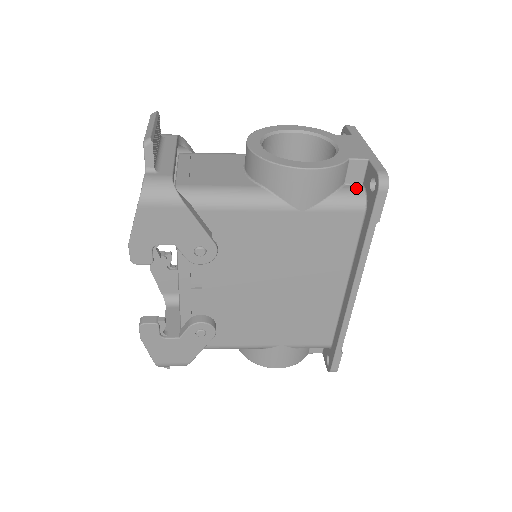
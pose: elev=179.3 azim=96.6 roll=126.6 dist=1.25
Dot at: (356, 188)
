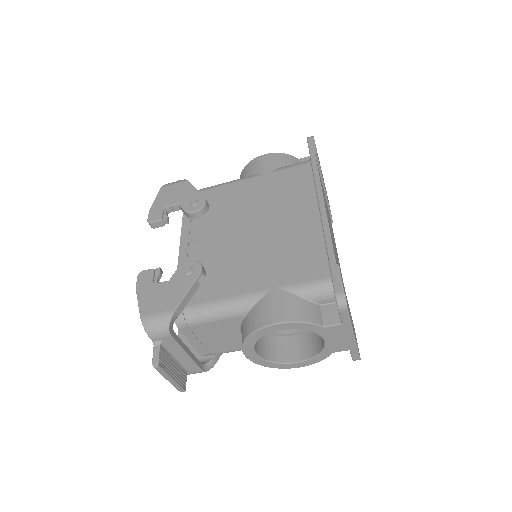
Dot at: occluded
